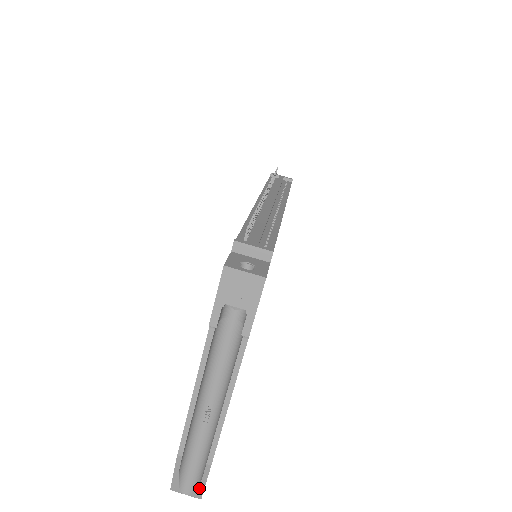
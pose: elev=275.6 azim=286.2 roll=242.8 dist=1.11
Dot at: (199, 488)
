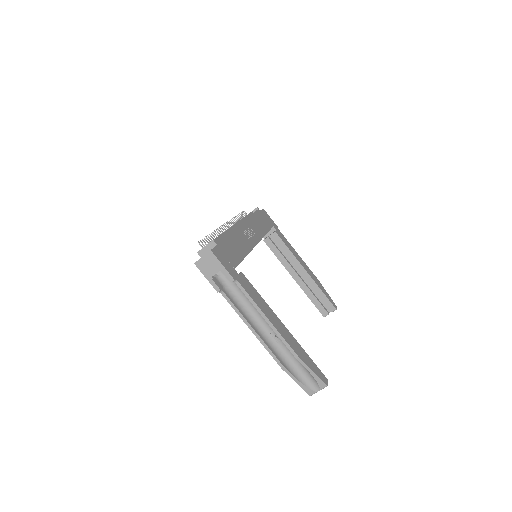
Dot at: (316, 379)
